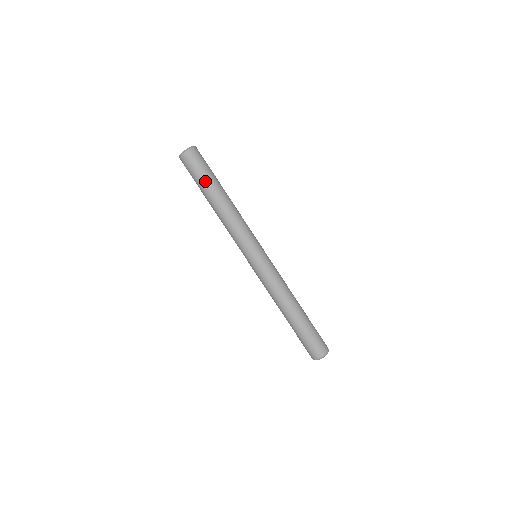
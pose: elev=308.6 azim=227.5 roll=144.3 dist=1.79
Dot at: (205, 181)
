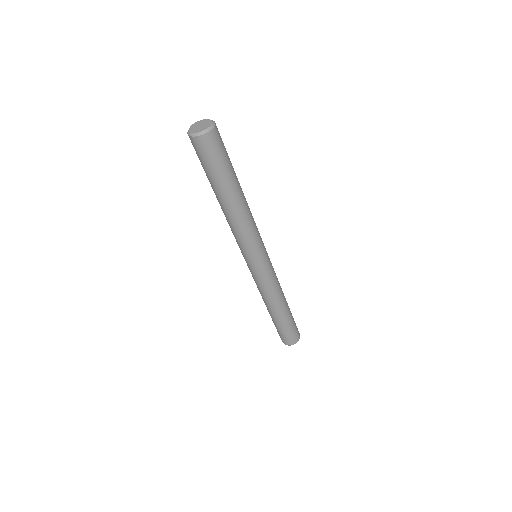
Dot at: (226, 175)
